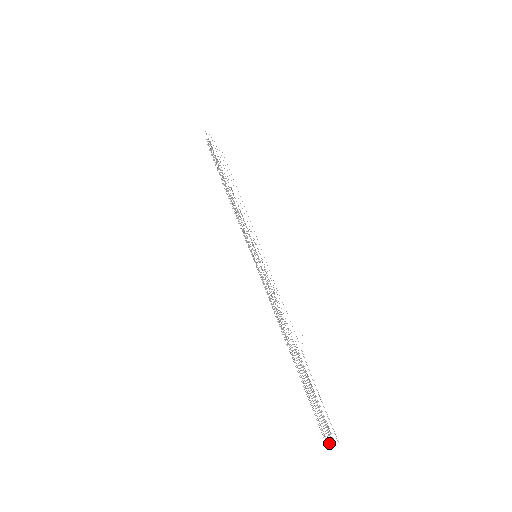
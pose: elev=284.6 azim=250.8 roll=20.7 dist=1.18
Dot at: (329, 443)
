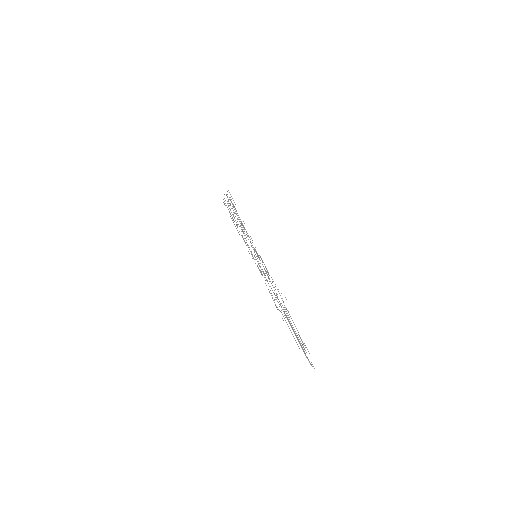
Dot at: occluded
